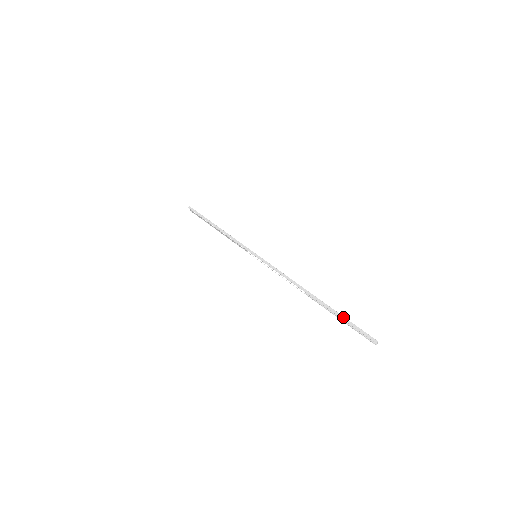
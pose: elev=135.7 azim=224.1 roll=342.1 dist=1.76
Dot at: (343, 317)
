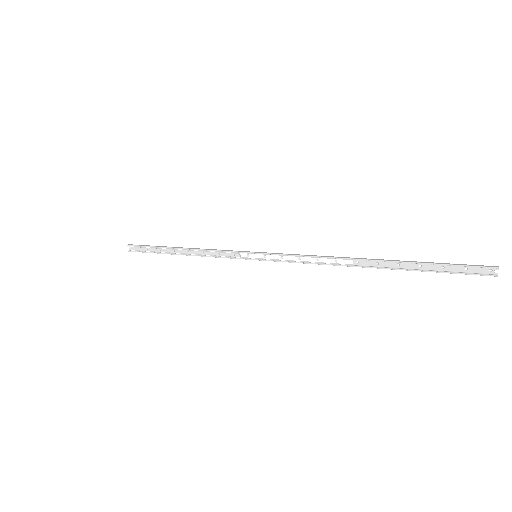
Dot at: (429, 262)
